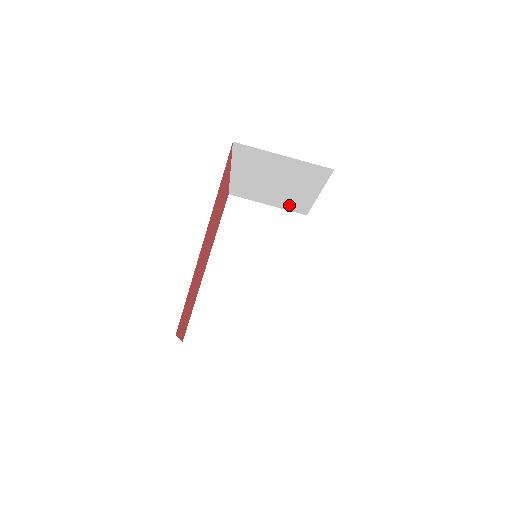
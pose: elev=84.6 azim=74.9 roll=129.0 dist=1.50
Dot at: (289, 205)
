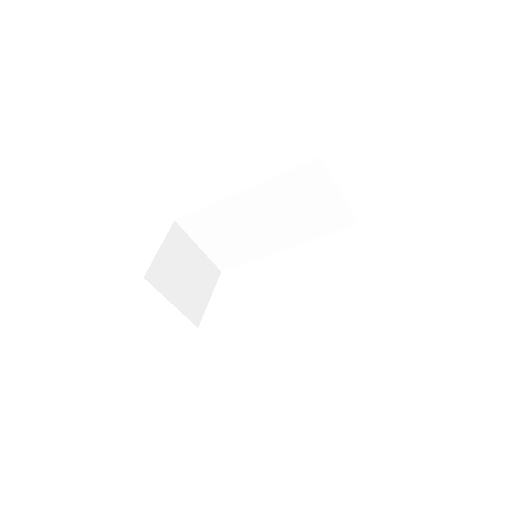
Dot at: occluded
